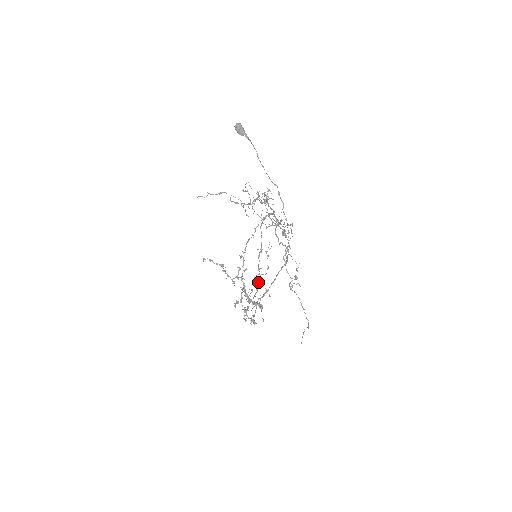
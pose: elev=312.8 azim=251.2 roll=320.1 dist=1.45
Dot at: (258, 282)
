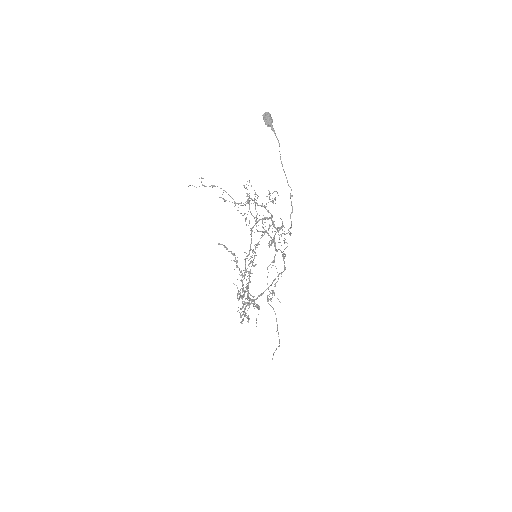
Dot at: (242, 285)
